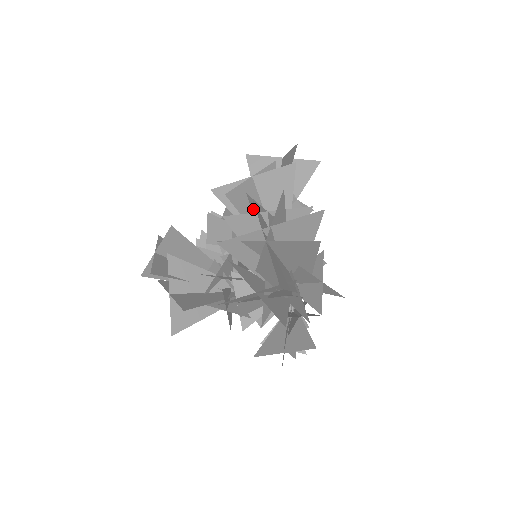
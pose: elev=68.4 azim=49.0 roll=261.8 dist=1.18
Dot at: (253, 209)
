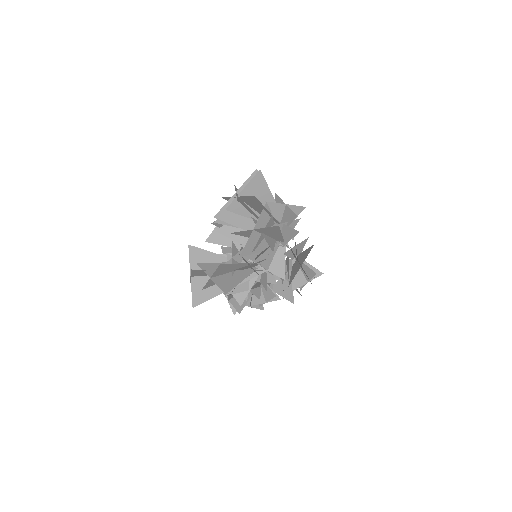
Dot at: occluded
